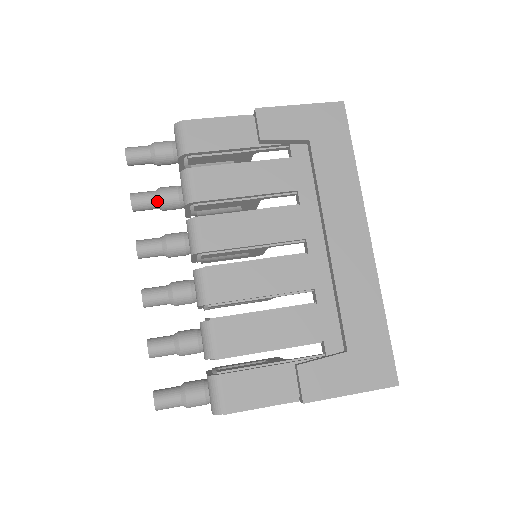
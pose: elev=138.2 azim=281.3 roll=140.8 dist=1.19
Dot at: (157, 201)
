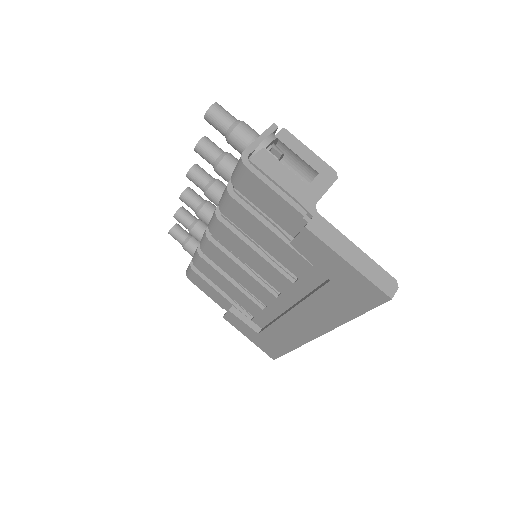
Dot at: (213, 167)
